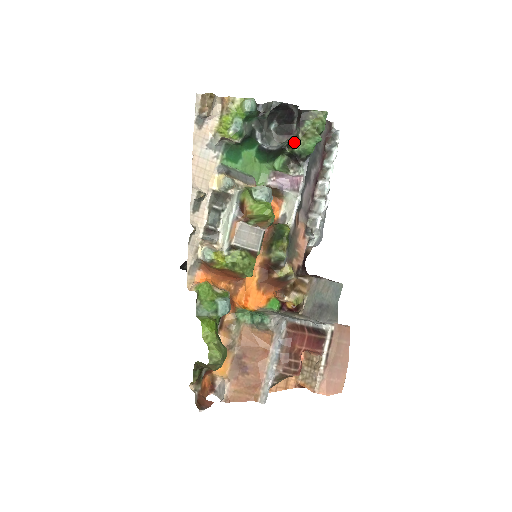
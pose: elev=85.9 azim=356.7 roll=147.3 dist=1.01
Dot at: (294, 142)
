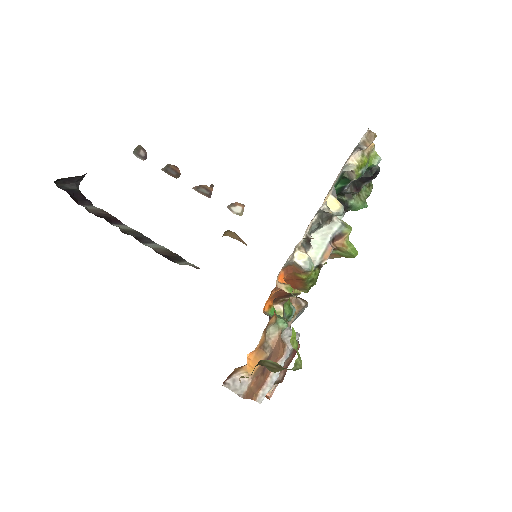
Dot at: (353, 196)
